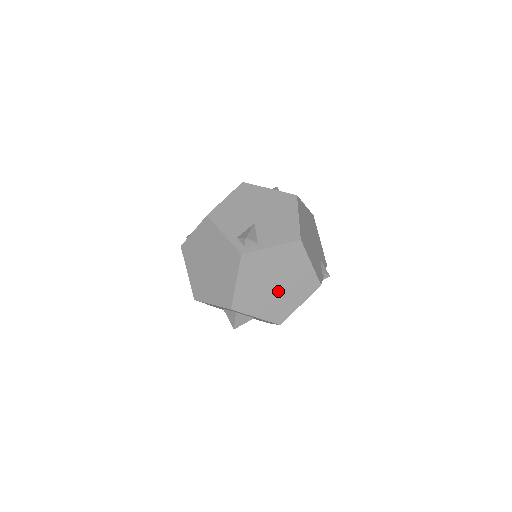
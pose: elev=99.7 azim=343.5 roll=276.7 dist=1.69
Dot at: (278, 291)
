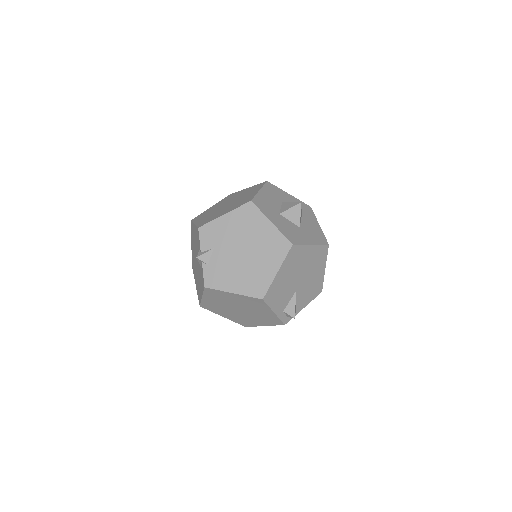
Dot at: occluded
